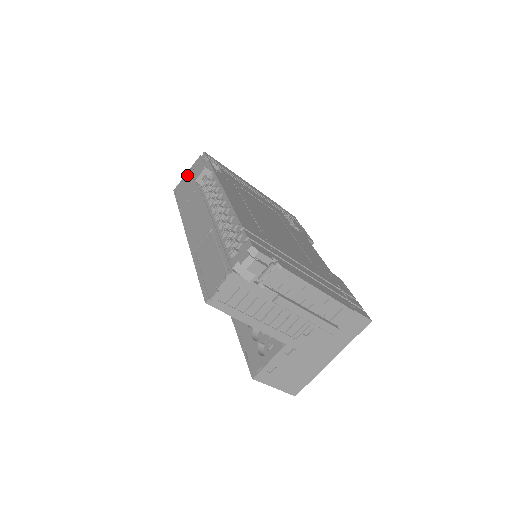
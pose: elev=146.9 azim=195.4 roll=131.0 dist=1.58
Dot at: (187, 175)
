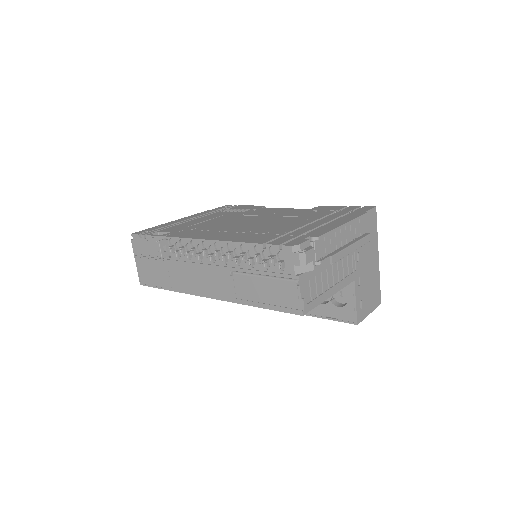
Dot at: (139, 263)
